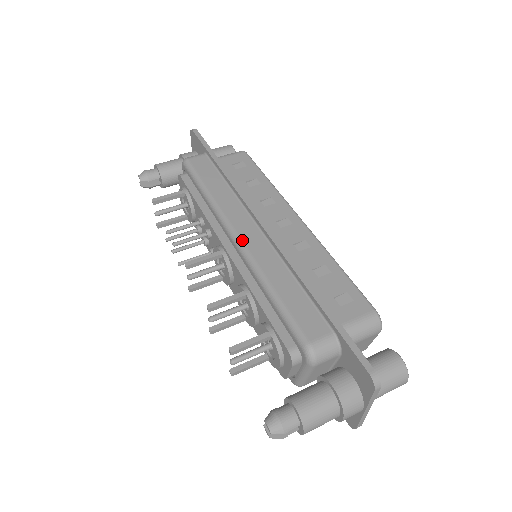
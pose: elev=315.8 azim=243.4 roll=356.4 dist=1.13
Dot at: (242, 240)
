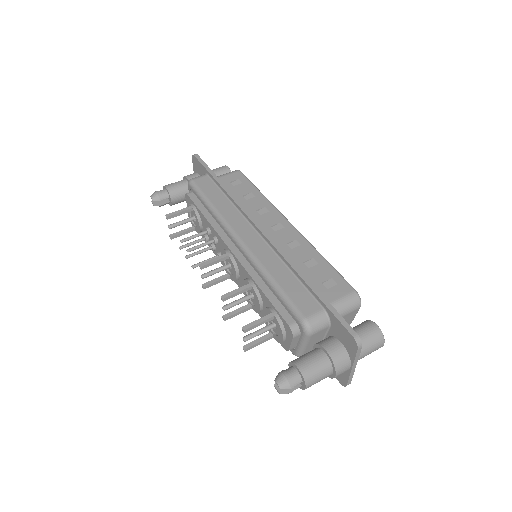
Dot at: (245, 243)
